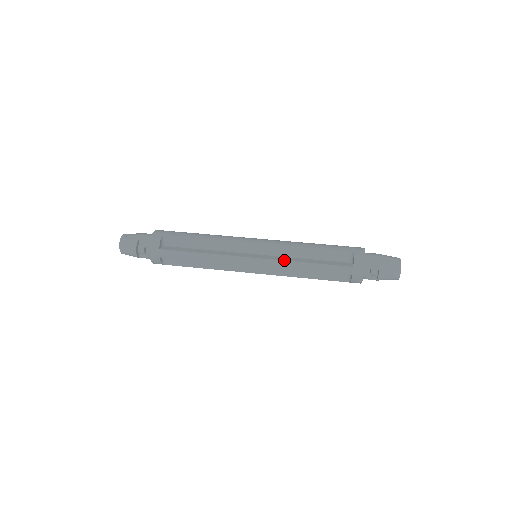
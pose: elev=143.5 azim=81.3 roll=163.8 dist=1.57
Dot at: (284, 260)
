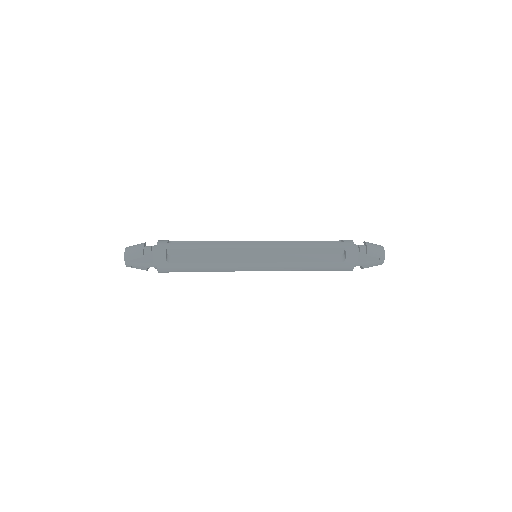
Dot at: (284, 242)
